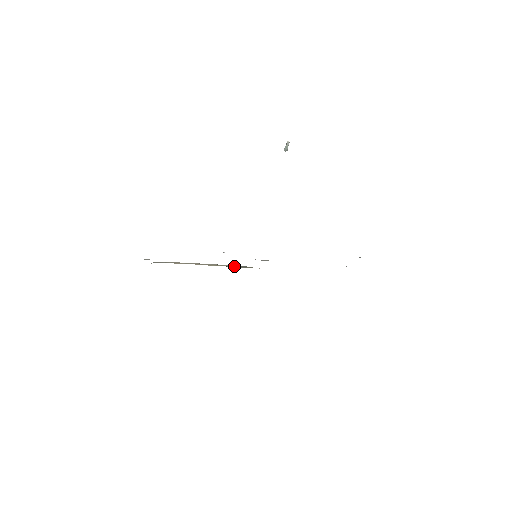
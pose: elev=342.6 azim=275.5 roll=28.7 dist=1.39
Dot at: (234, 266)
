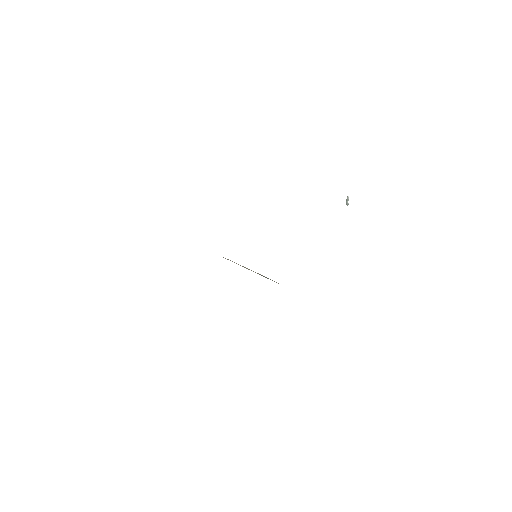
Dot at: (263, 276)
